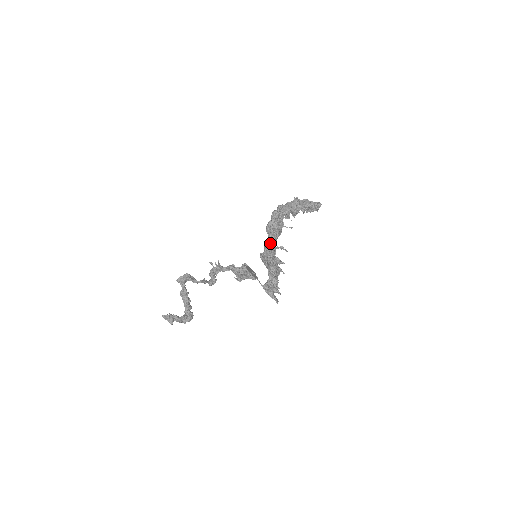
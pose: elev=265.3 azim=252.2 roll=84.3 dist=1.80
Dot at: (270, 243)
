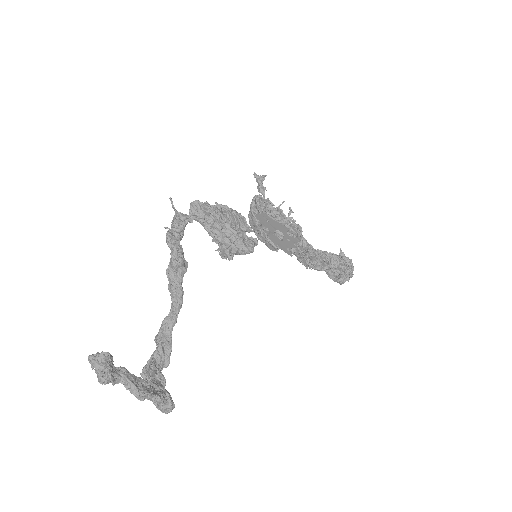
Dot at: occluded
